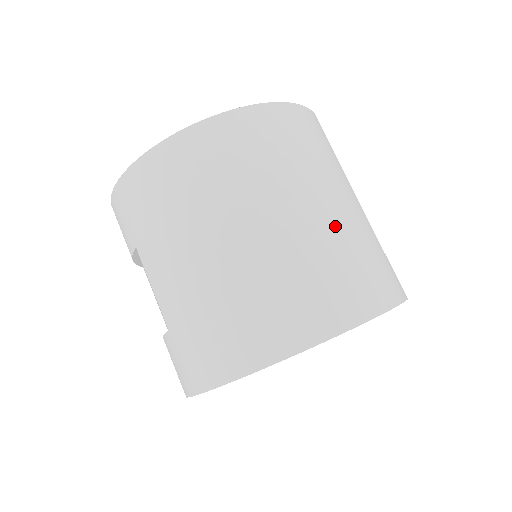
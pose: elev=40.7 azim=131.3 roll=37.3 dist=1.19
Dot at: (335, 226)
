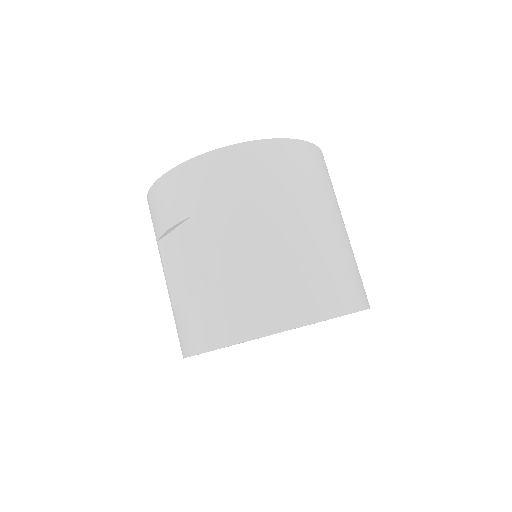
Dot at: (346, 242)
